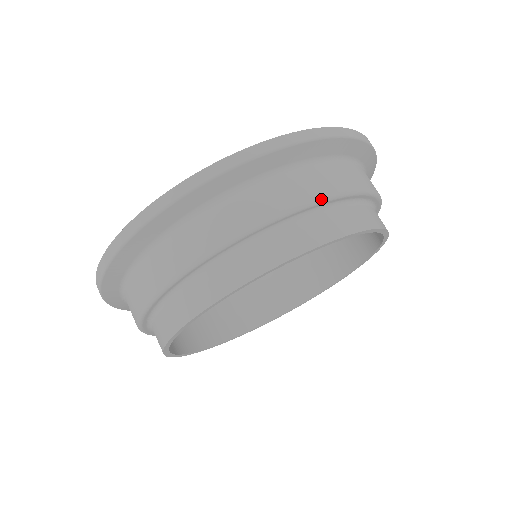
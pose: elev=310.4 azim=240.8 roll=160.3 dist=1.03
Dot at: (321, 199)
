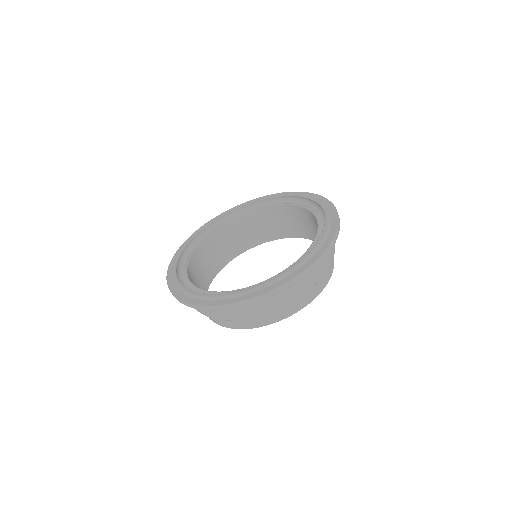
Dot at: occluded
